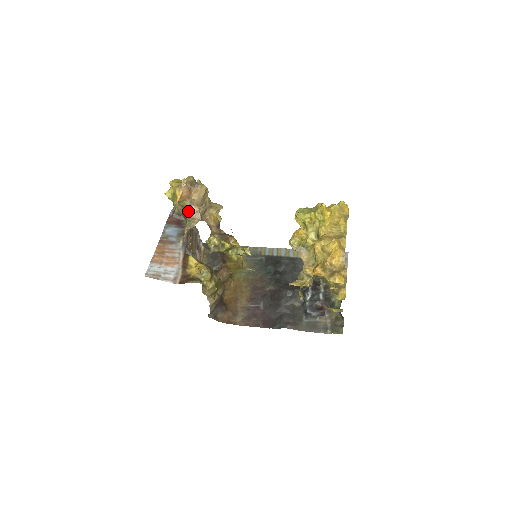
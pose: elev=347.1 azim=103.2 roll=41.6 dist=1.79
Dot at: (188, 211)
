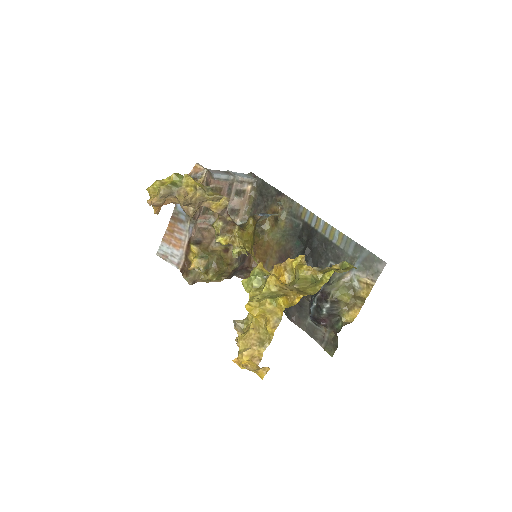
Dot at: occluded
